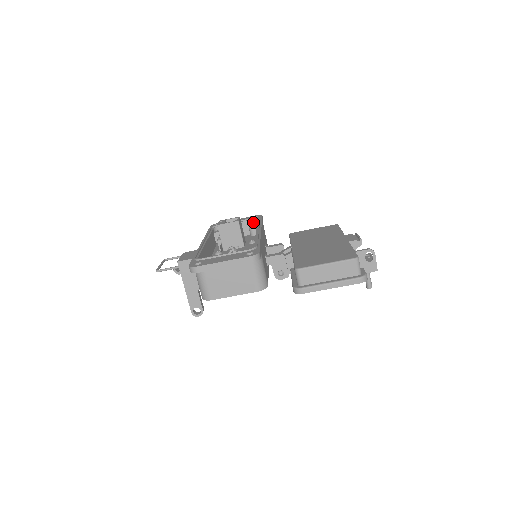
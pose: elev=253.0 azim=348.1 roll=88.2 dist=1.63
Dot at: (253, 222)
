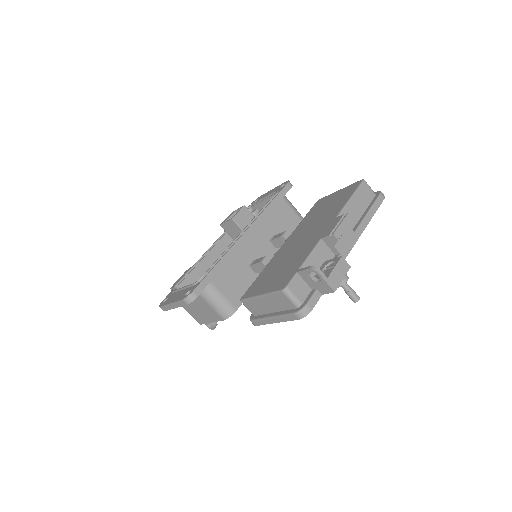
Dot at: occluded
